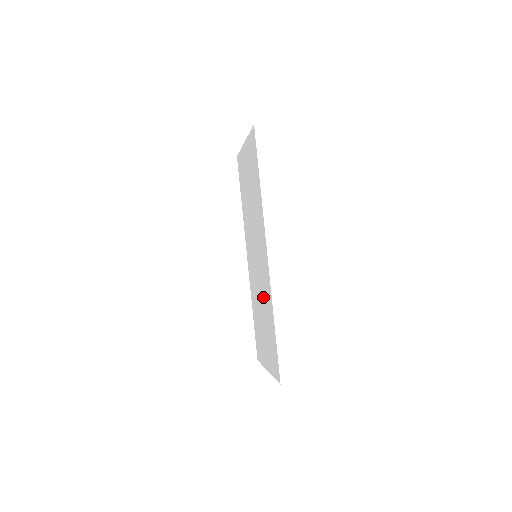
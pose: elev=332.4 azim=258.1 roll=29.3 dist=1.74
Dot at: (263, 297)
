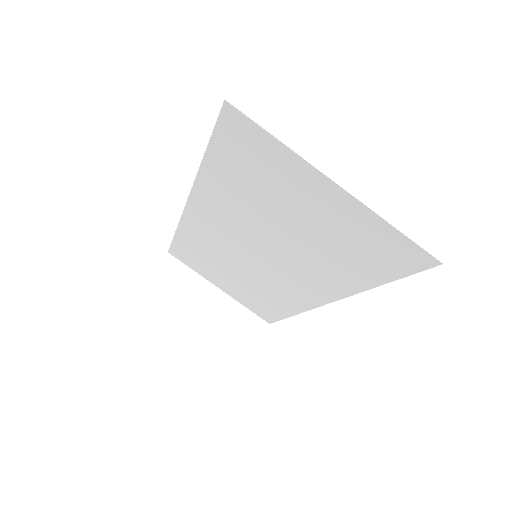
Dot at: (259, 284)
